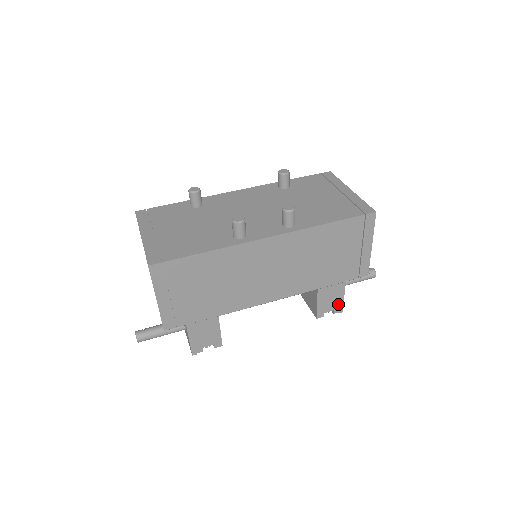
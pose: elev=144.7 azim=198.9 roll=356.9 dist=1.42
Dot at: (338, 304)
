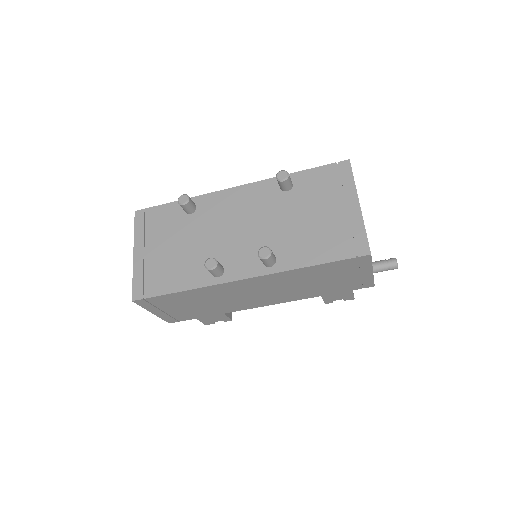
Dot at: (347, 296)
